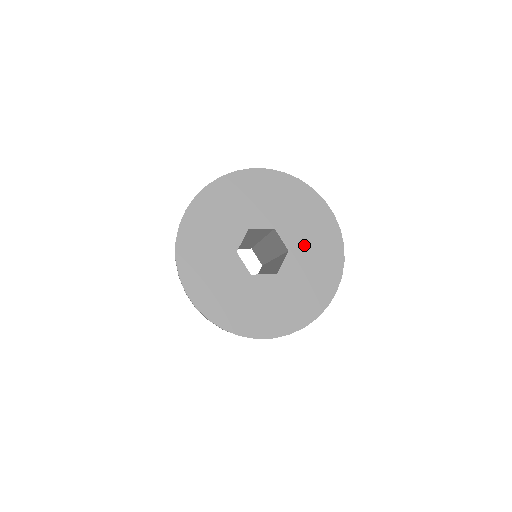
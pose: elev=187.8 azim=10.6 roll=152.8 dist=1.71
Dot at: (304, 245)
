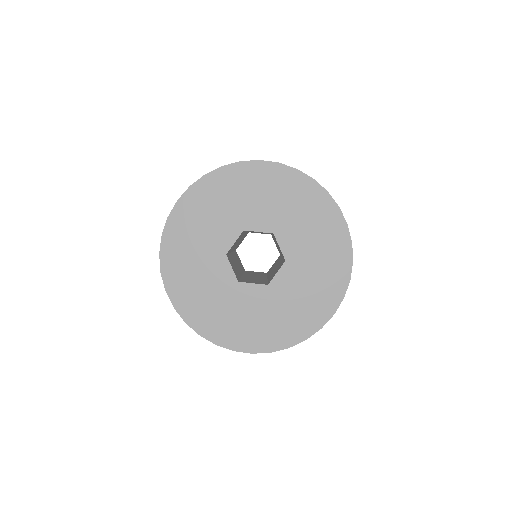
Dot at: (305, 256)
